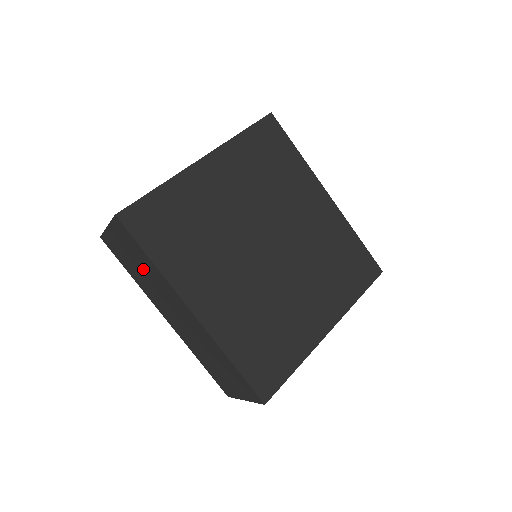
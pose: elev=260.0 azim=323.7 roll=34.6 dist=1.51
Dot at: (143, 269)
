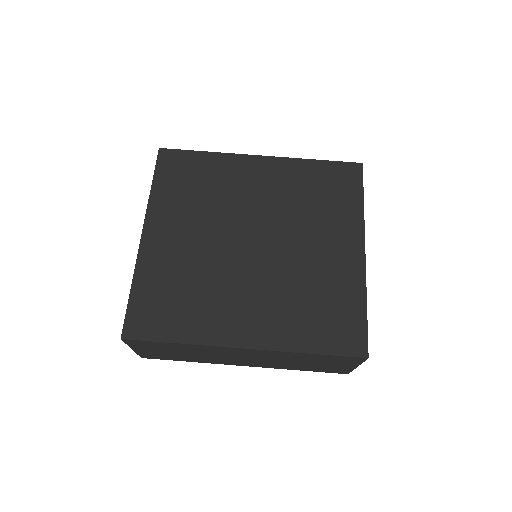
Dot at: (184, 352)
